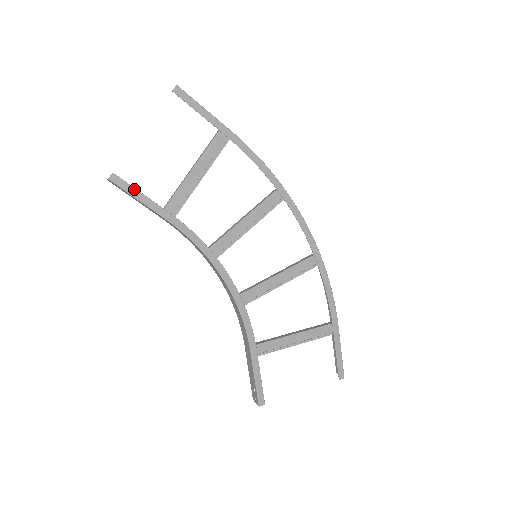
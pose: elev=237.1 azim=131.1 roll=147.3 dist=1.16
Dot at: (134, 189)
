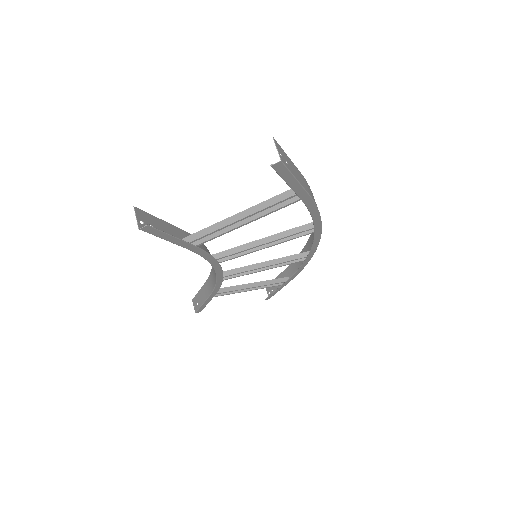
Dot at: (165, 234)
